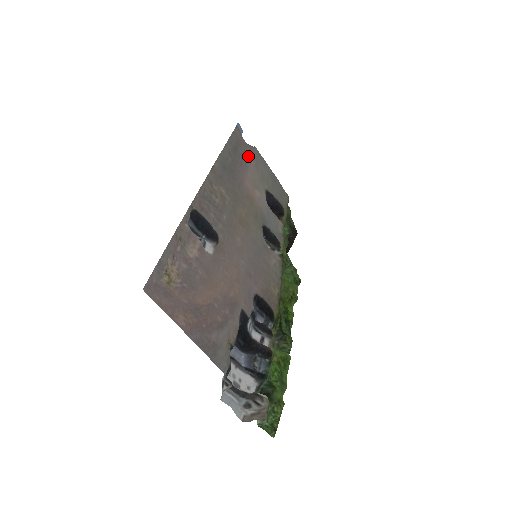
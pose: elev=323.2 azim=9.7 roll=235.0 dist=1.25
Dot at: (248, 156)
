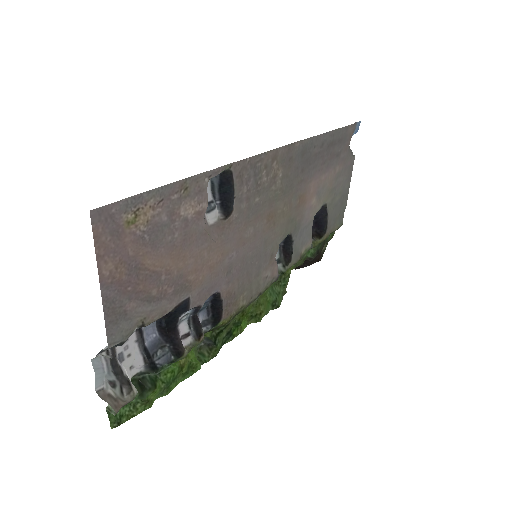
Dot at: (339, 160)
